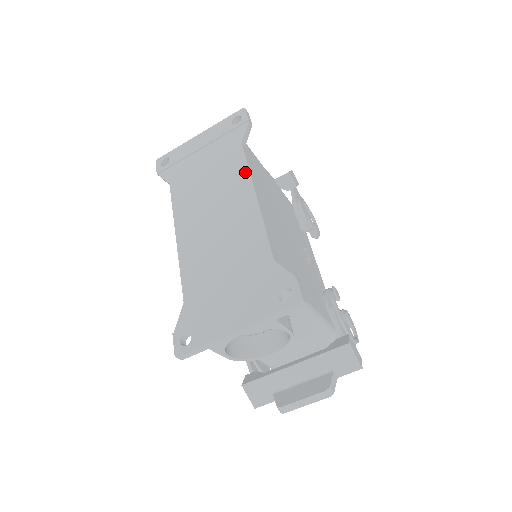
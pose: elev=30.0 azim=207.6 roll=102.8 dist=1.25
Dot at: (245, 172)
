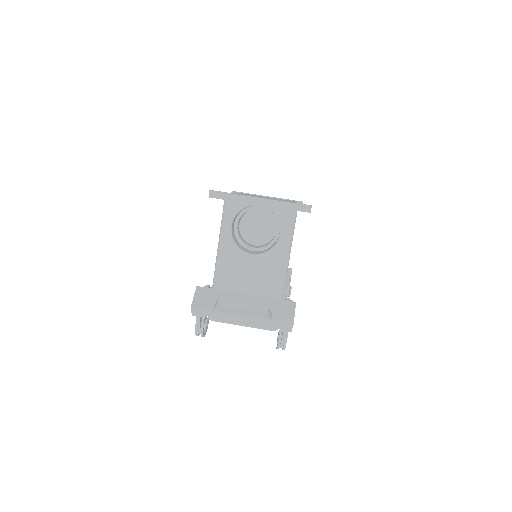
Dot at: occluded
